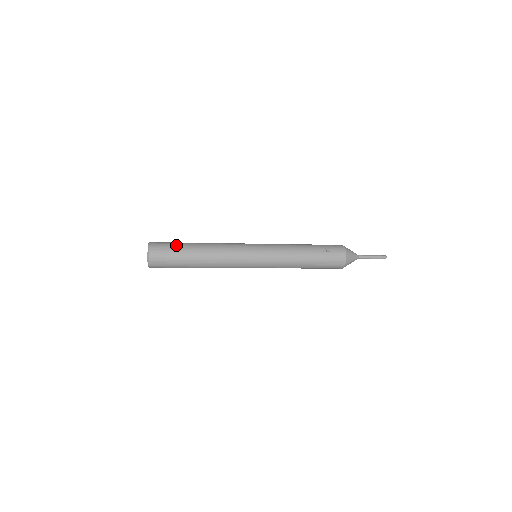
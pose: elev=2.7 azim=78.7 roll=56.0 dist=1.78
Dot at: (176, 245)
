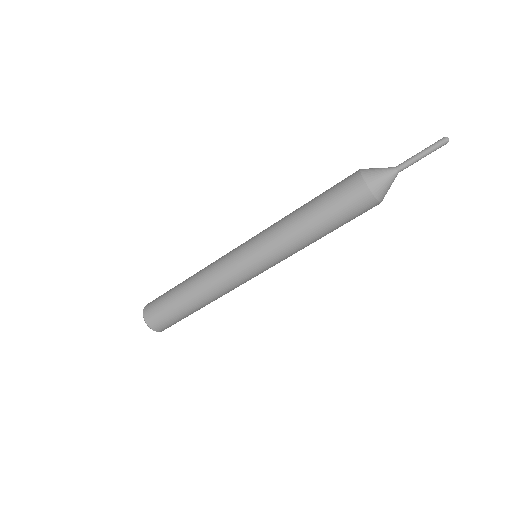
Dot at: occluded
